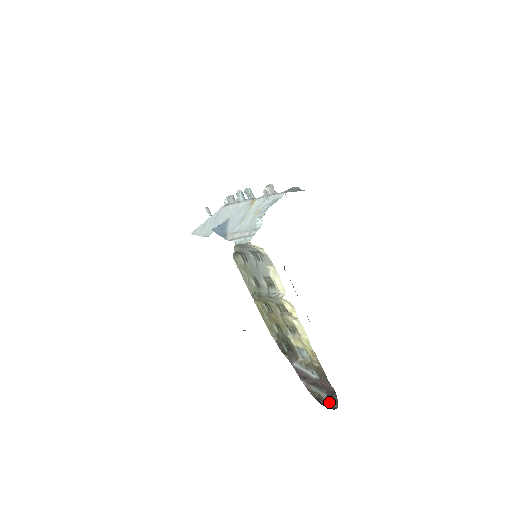
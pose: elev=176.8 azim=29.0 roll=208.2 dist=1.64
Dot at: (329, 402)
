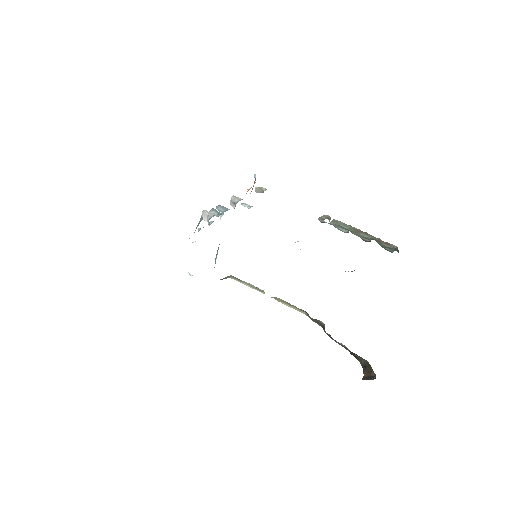
Dot at: occluded
